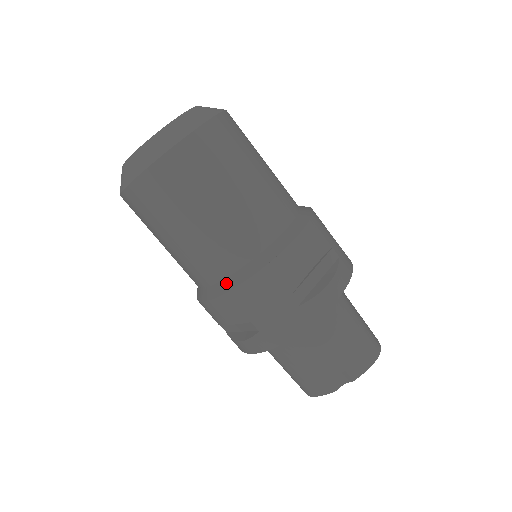
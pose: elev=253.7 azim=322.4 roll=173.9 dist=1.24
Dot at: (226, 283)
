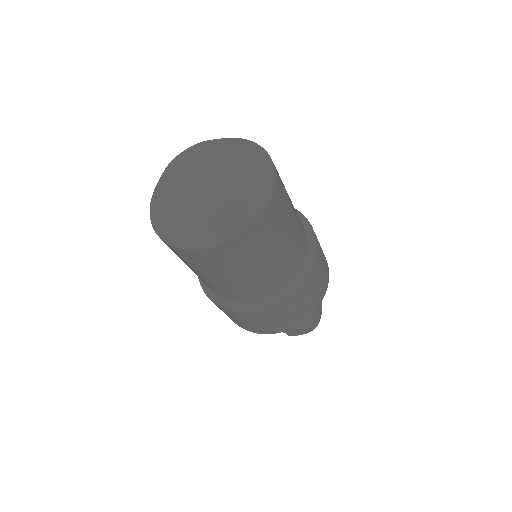
Dot at: (220, 300)
